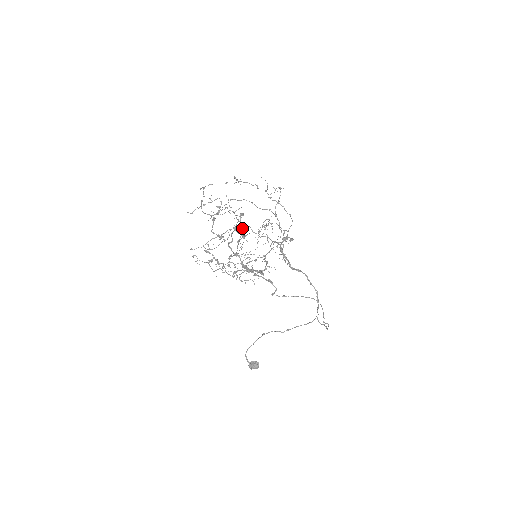
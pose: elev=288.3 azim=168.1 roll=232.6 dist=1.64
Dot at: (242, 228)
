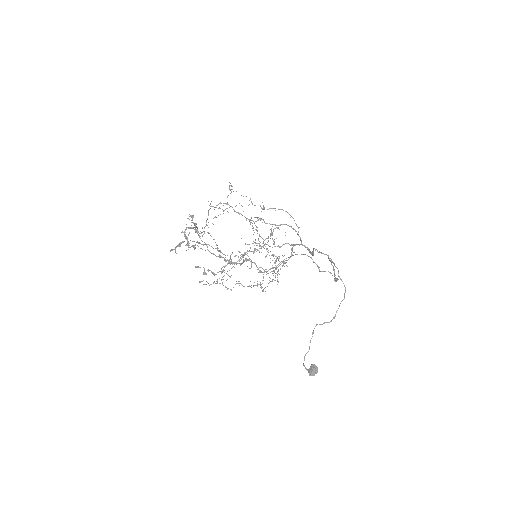
Dot at: occluded
